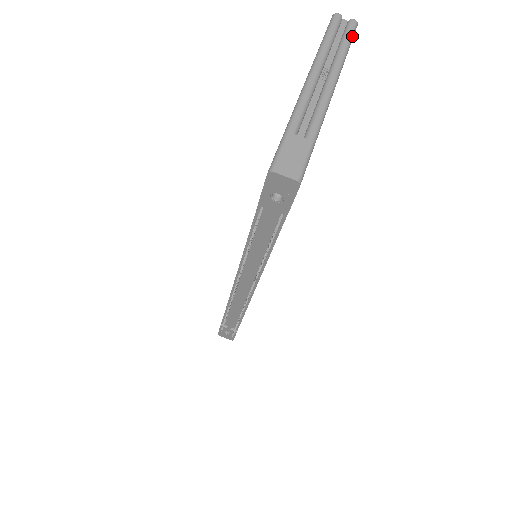
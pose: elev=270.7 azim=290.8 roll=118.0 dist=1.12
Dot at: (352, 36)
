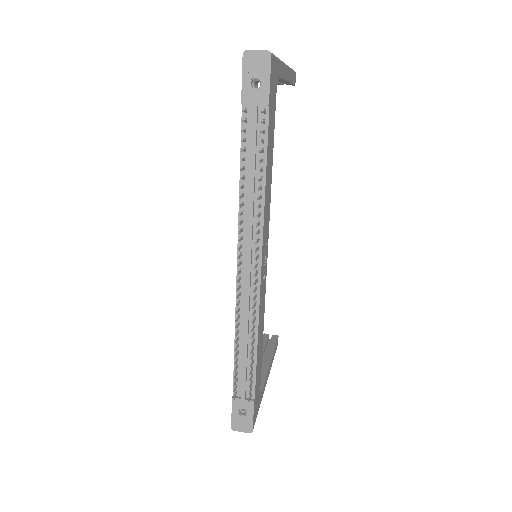
Dot at: (293, 70)
